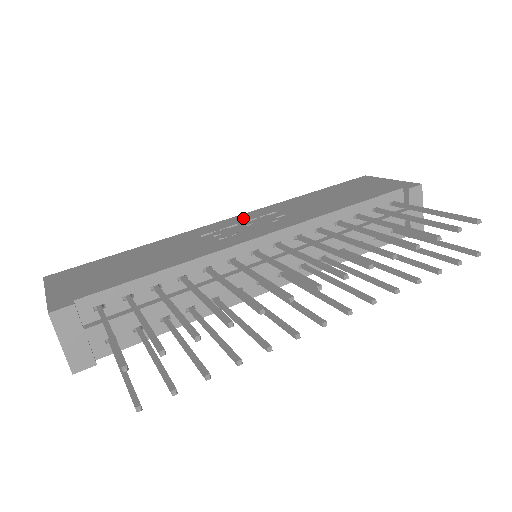
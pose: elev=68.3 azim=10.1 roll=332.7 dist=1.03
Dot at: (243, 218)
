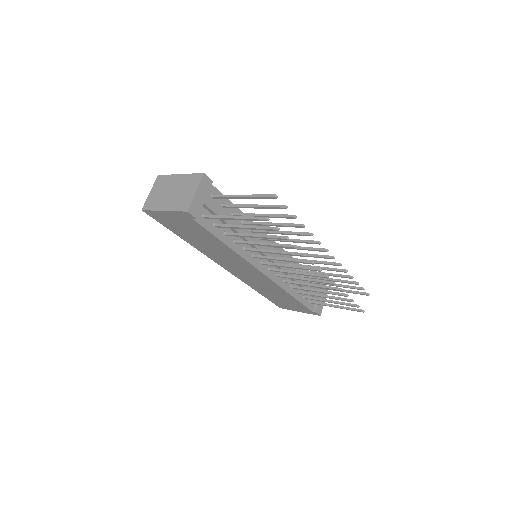
Dot at: occluded
